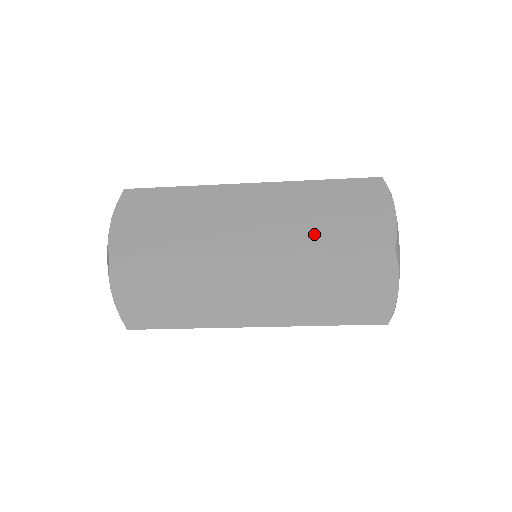
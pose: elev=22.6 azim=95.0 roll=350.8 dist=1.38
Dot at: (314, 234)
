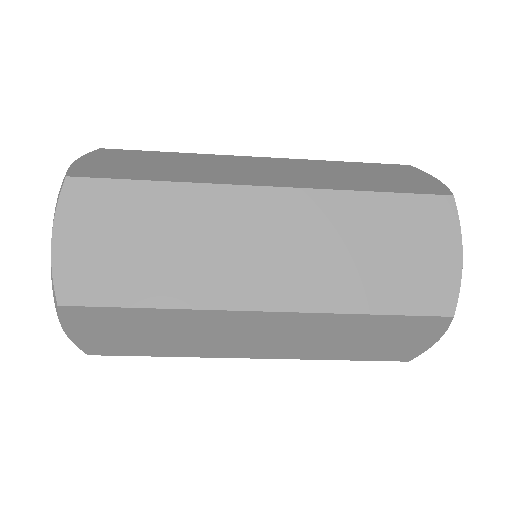
Dot at: (348, 182)
